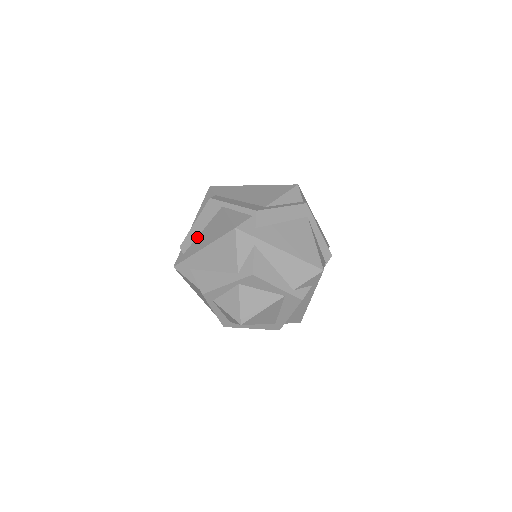
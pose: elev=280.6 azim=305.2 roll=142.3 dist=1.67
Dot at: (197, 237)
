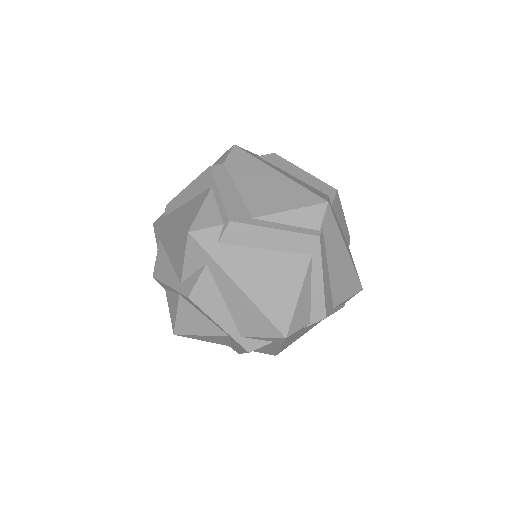
Dot at: (179, 206)
